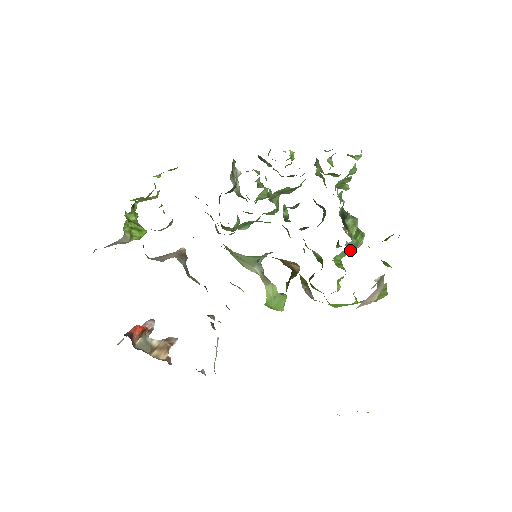
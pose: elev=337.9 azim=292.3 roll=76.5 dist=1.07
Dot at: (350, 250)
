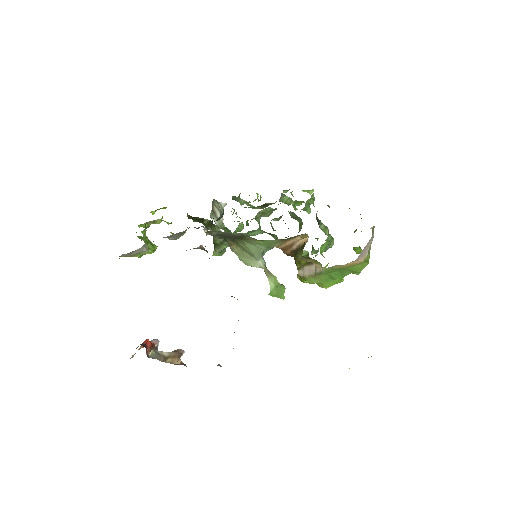
Dot at: (327, 247)
